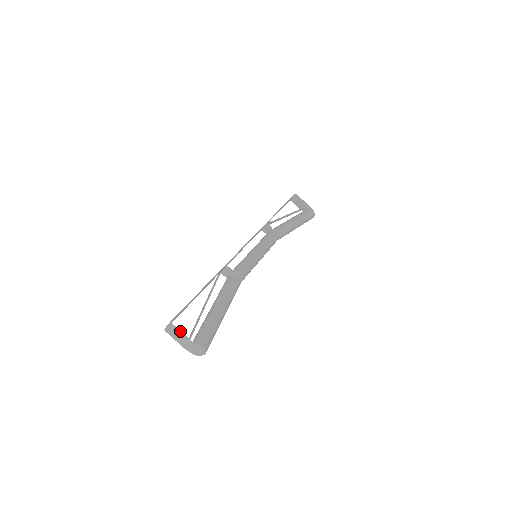
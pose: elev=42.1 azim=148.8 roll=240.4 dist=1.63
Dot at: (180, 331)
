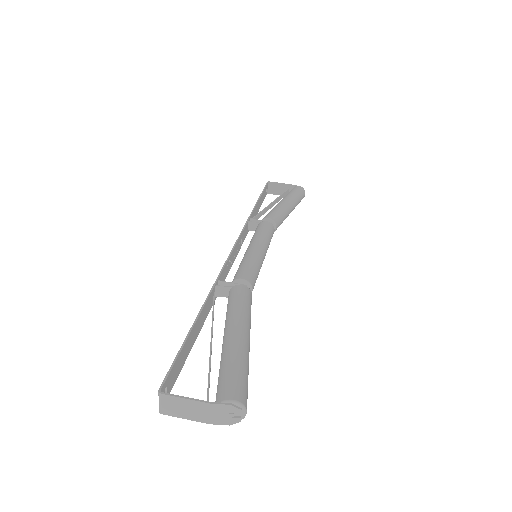
Dot at: (182, 397)
